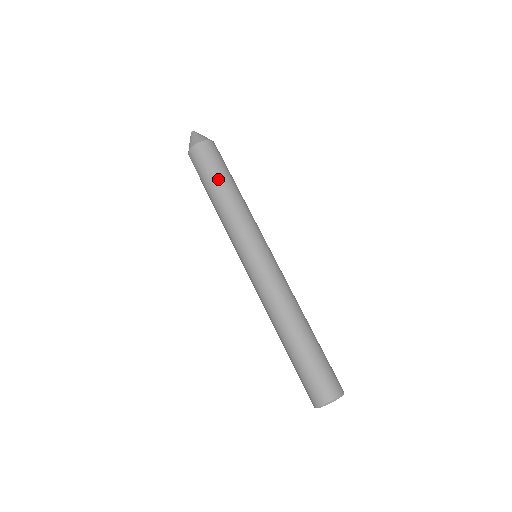
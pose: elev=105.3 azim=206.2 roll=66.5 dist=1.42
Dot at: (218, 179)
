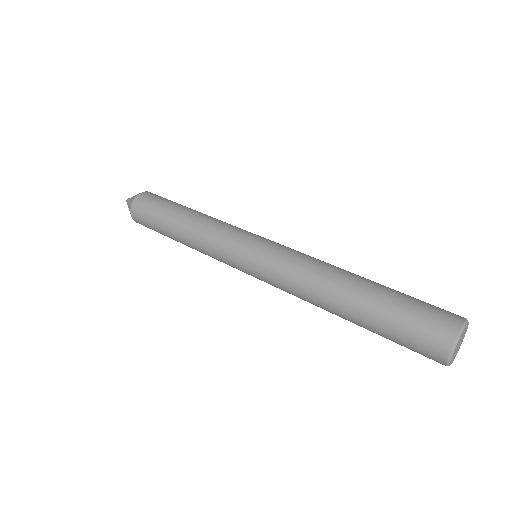
Dot at: (182, 206)
